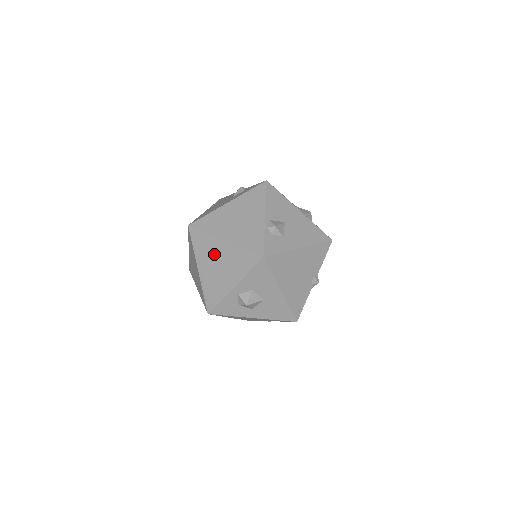
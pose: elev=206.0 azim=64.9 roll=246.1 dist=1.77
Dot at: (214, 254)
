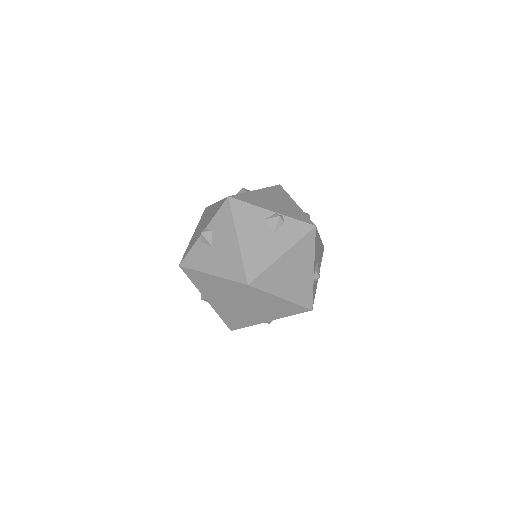
Dot at: (265, 304)
